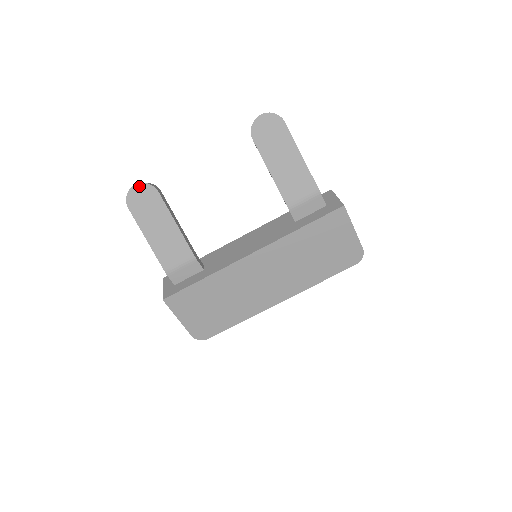
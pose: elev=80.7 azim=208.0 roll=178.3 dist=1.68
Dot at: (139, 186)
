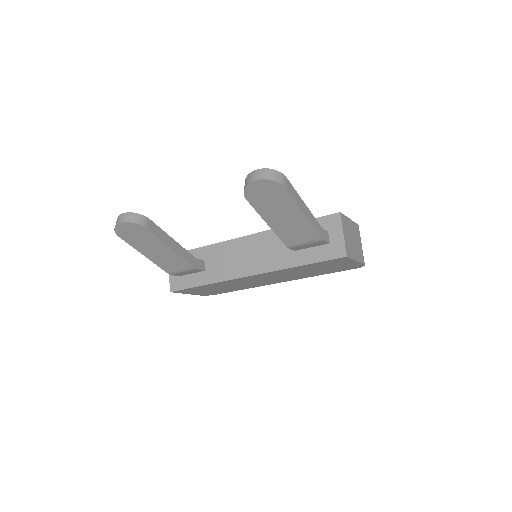
Dot at: (125, 224)
